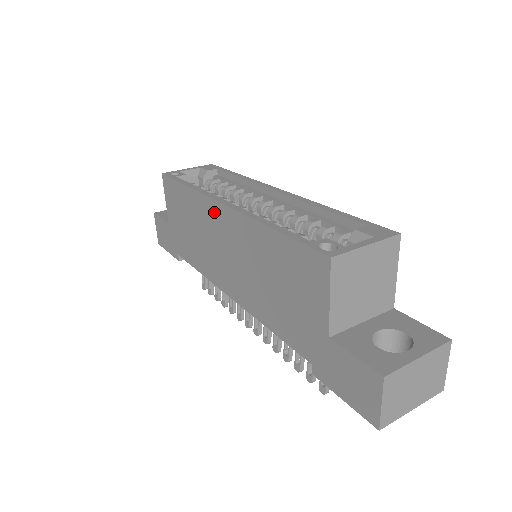
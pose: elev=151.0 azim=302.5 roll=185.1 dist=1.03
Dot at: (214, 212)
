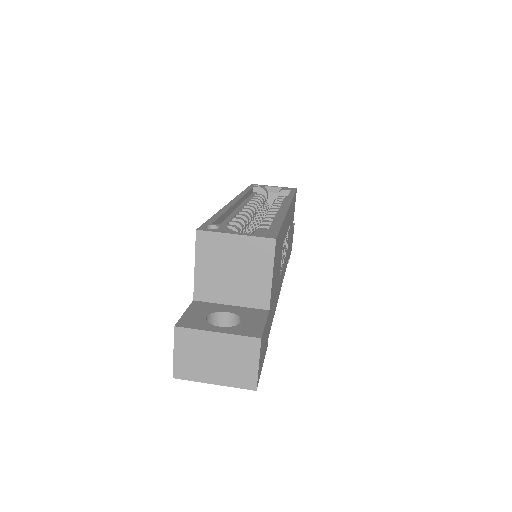
Dot at: occluded
